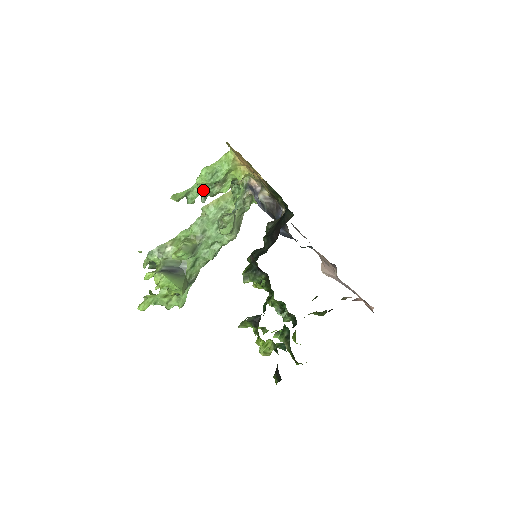
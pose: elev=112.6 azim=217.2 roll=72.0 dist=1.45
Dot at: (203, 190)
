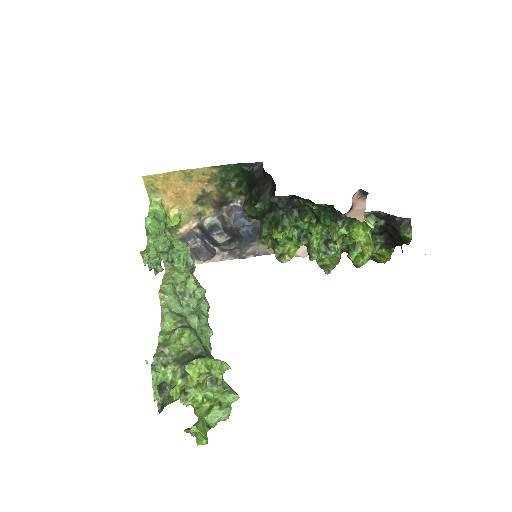
Dot at: (157, 247)
